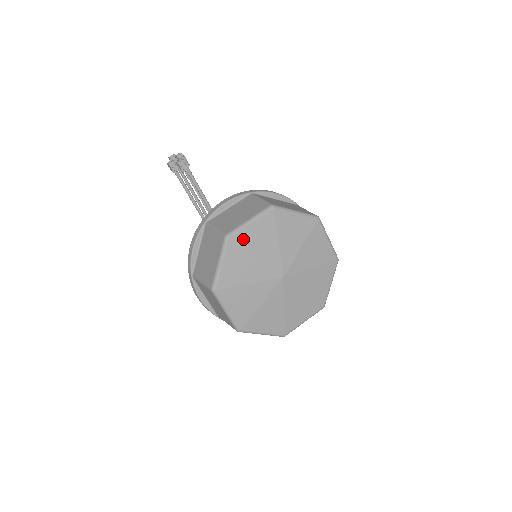
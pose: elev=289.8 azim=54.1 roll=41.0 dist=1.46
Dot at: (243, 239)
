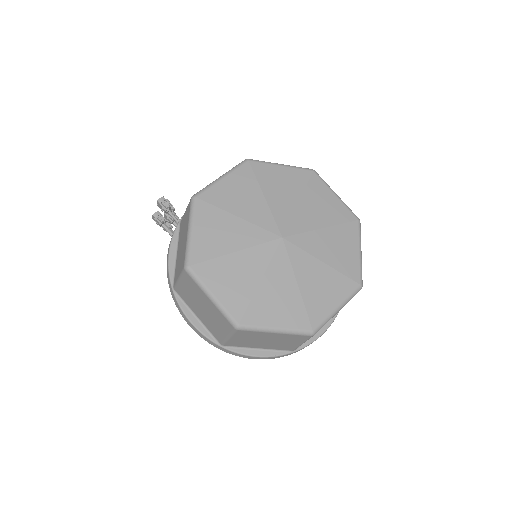
Dot at: (215, 197)
